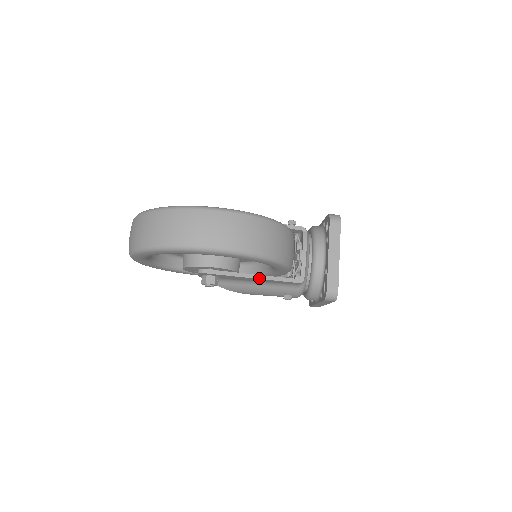
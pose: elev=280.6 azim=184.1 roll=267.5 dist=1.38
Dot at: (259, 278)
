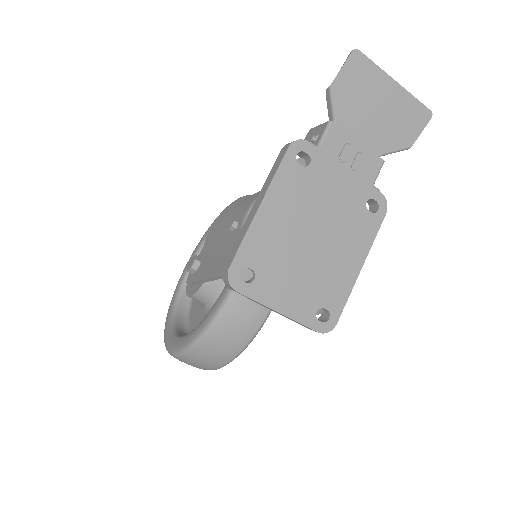
Dot at: occluded
